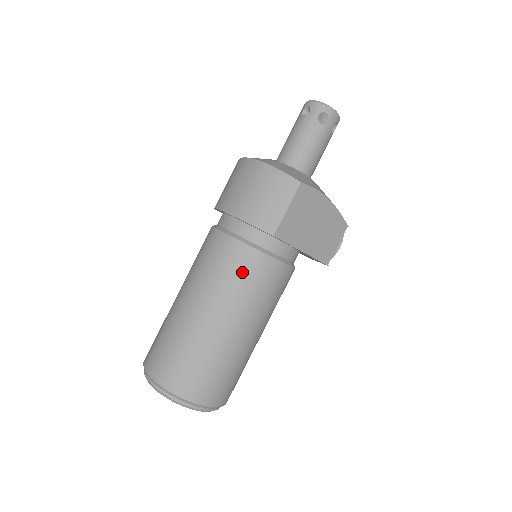
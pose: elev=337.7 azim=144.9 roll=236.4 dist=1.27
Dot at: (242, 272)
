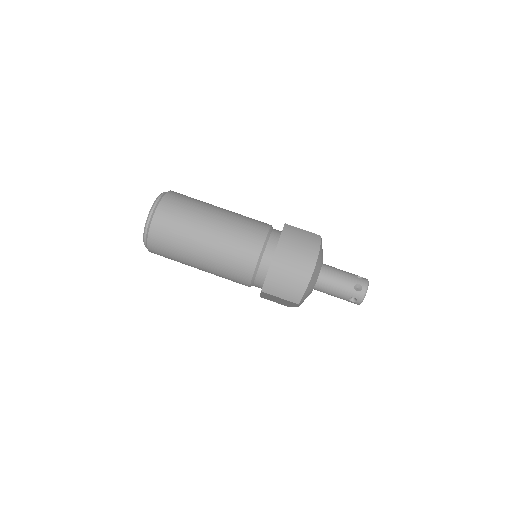
Dot at: (235, 271)
